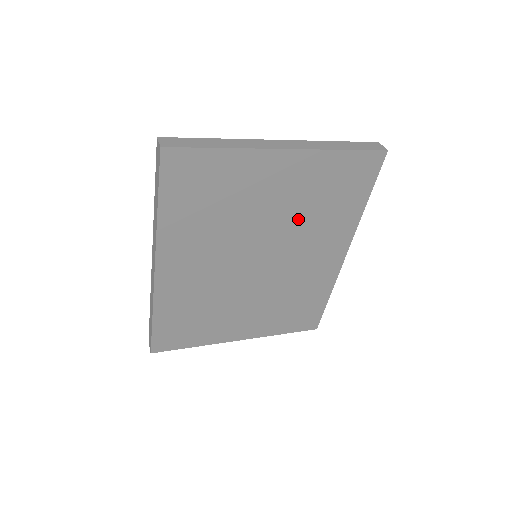
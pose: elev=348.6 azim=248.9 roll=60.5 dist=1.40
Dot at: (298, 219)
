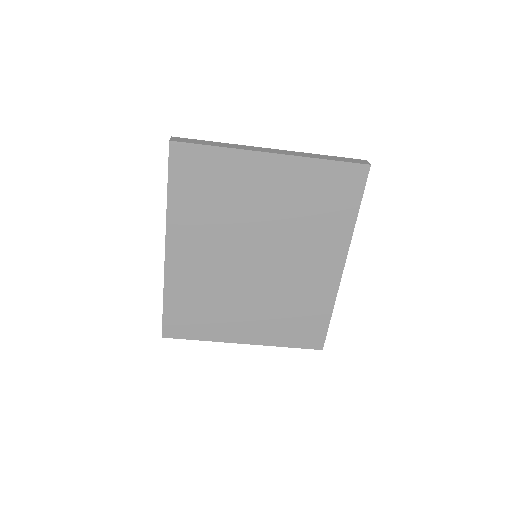
Dot at: (290, 222)
